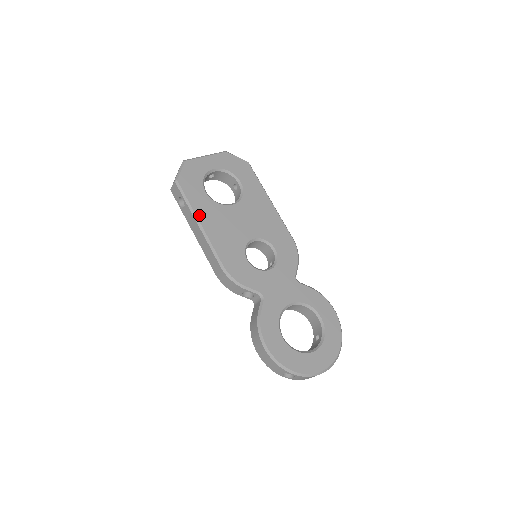
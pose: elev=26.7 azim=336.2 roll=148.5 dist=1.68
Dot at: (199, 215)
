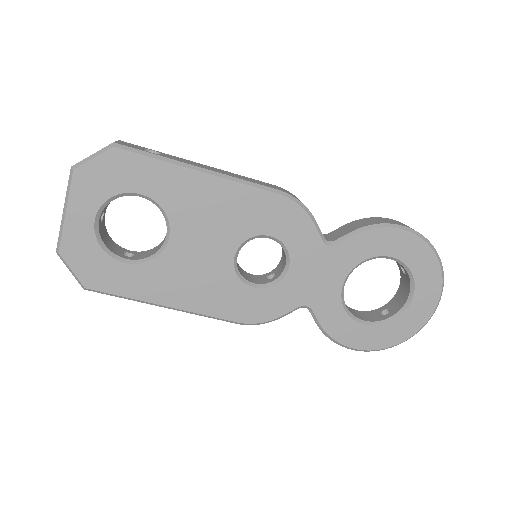
Dot at: (154, 299)
